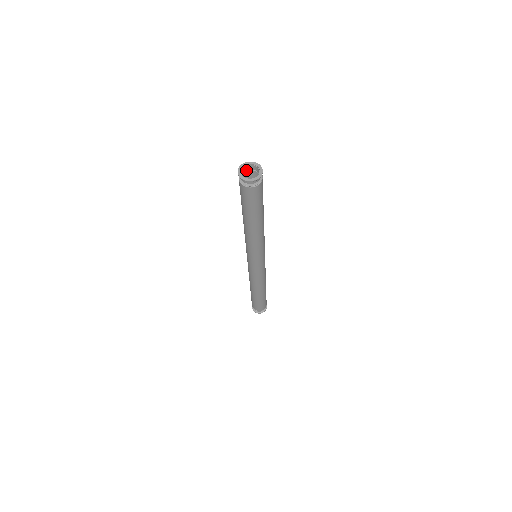
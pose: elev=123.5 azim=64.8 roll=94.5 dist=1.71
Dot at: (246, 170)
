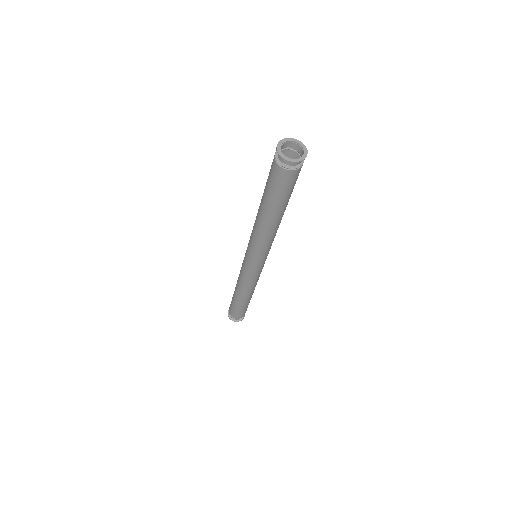
Dot at: (277, 154)
